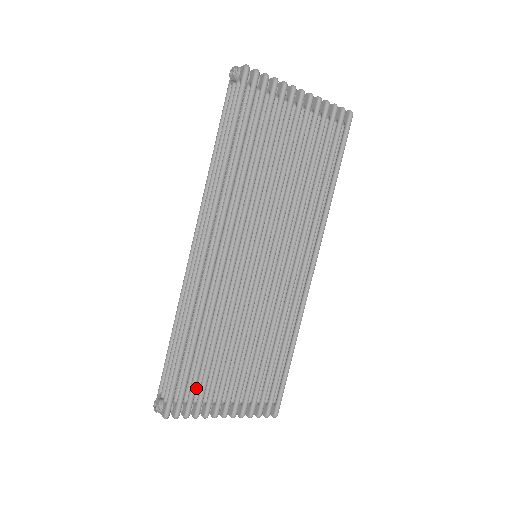
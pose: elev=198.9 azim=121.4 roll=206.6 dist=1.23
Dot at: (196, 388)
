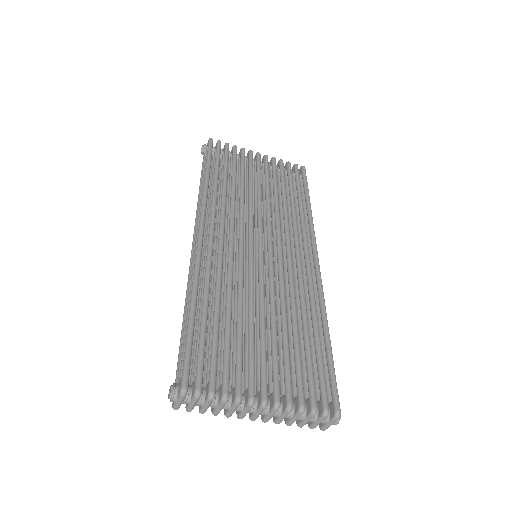
Dot at: (219, 371)
